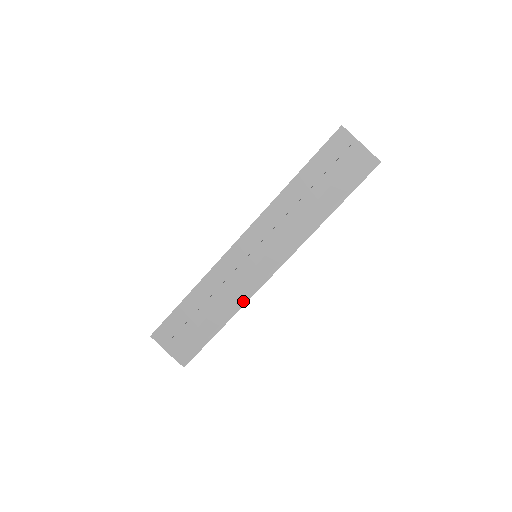
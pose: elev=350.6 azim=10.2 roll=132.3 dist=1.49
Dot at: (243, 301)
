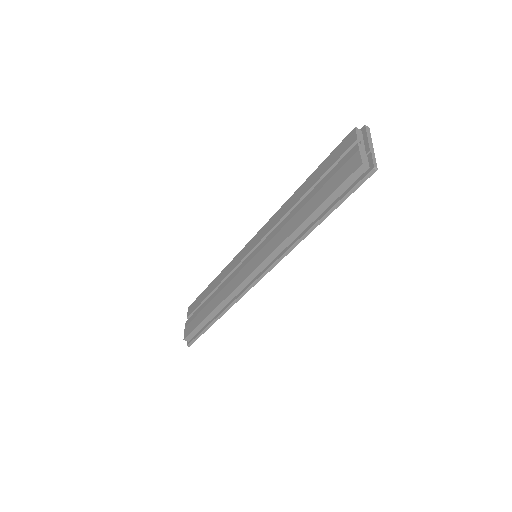
Dot at: (232, 300)
